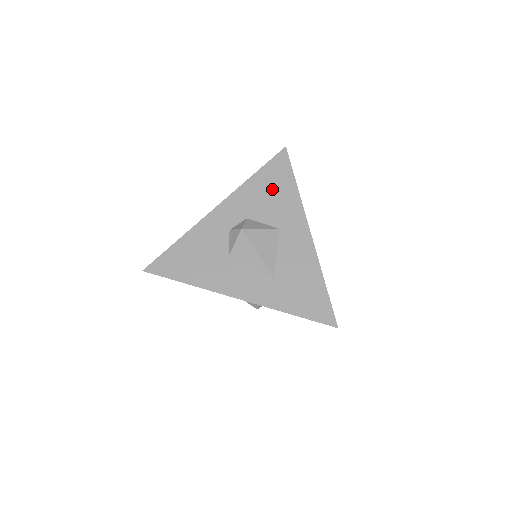
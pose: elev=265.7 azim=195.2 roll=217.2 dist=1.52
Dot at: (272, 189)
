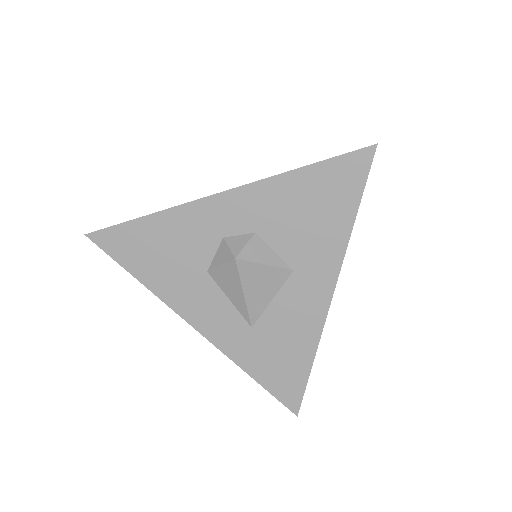
Dot at: (315, 207)
